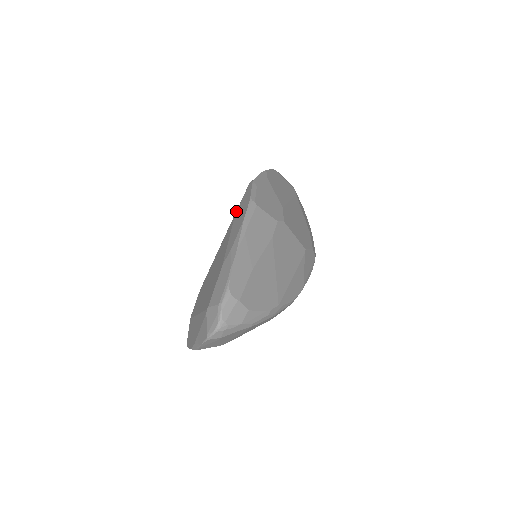
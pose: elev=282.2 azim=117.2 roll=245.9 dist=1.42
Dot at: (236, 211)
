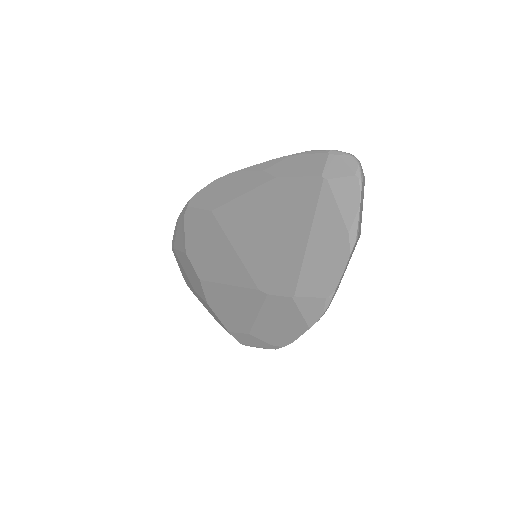
Dot at: (209, 210)
